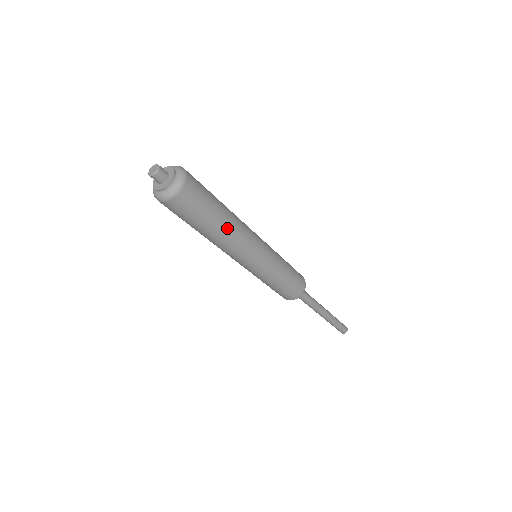
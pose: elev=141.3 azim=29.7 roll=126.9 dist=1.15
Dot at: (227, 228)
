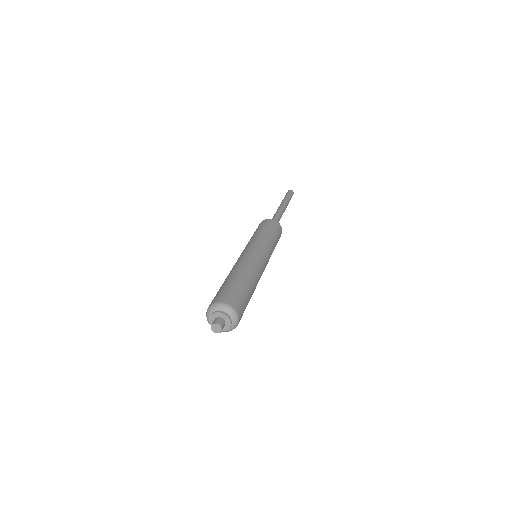
Dot at: (255, 288)
